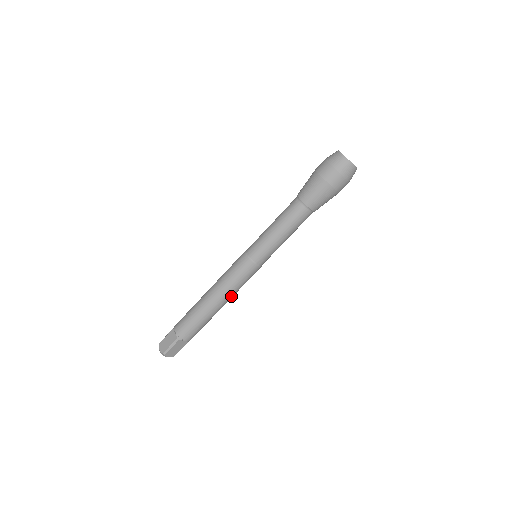
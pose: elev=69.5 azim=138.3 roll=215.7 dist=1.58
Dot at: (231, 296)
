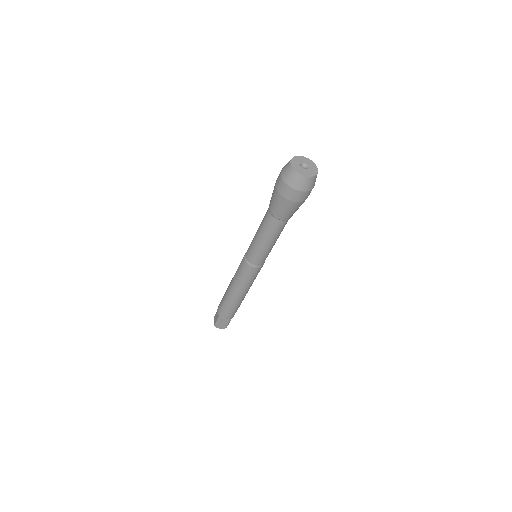
Dot at: occluded
